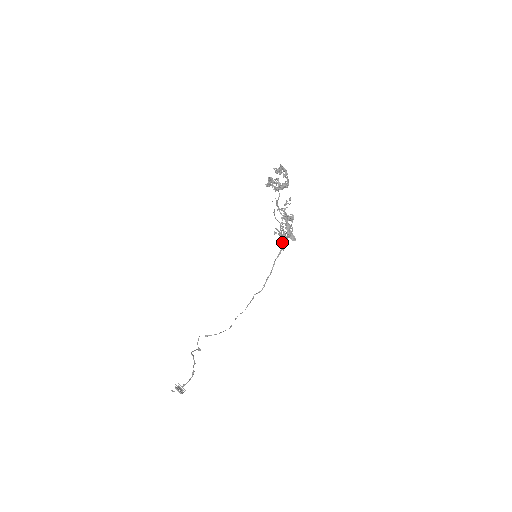
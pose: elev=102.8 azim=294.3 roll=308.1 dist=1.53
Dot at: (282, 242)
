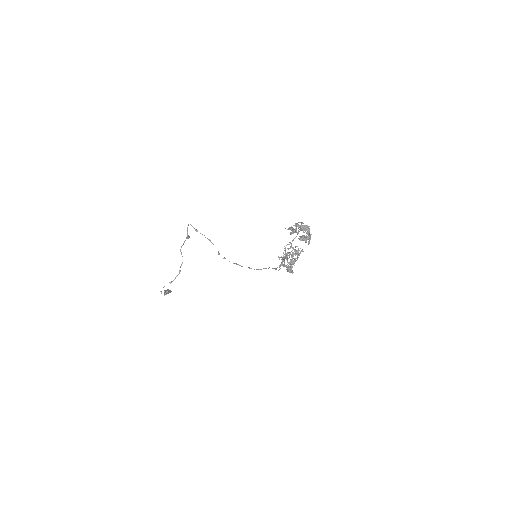
Dot at: occluded
